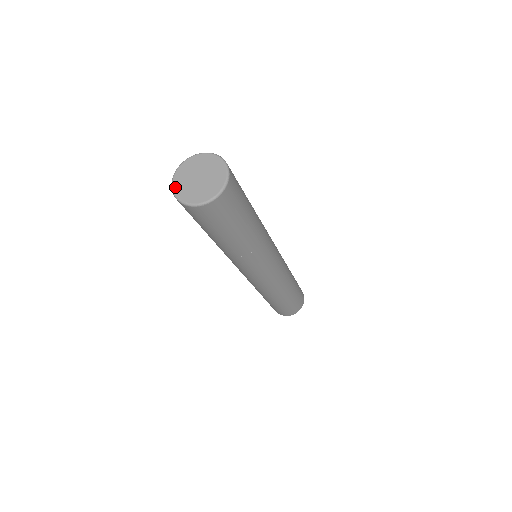
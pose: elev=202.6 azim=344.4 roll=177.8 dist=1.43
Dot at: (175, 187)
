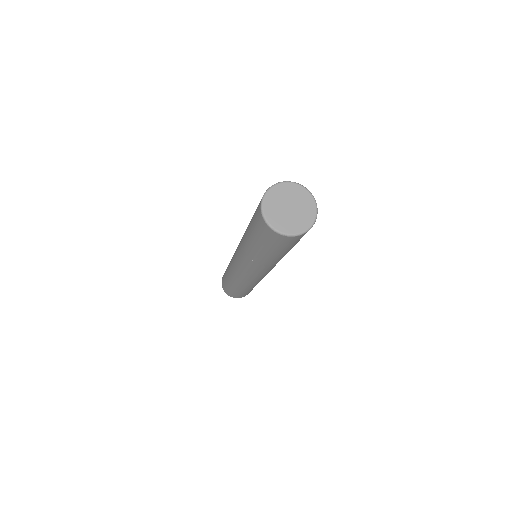
Dot at: (266, 202)
